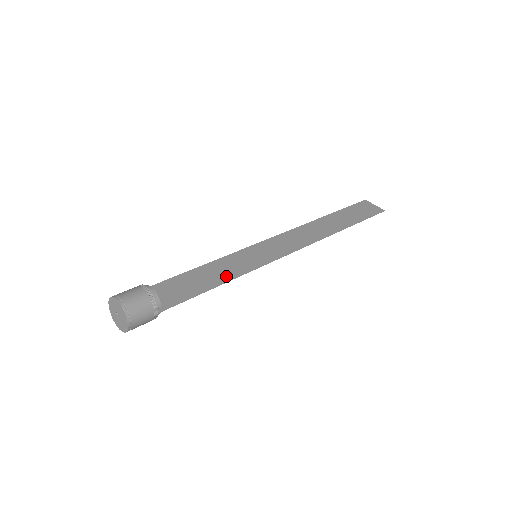
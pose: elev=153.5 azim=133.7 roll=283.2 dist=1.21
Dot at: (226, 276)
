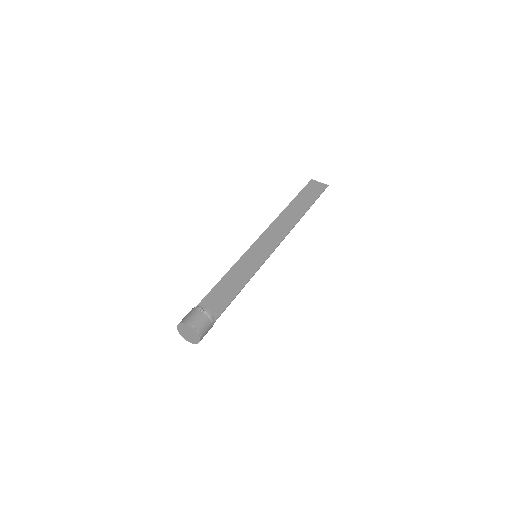
Dot at: (244, 280)
